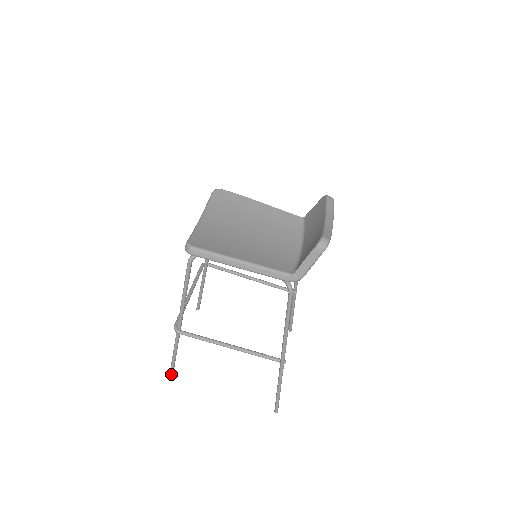
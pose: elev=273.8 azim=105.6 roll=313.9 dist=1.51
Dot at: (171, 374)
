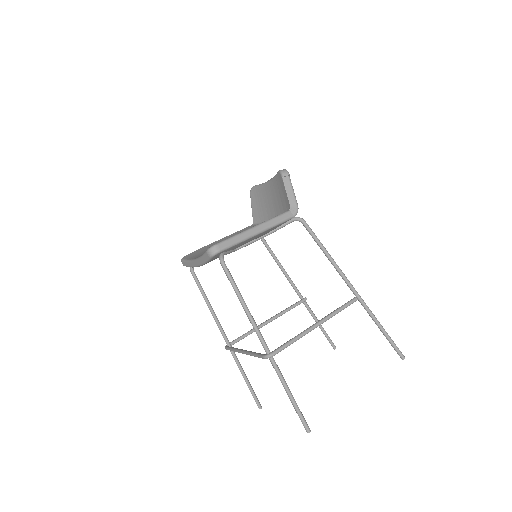
Dot at: (308, 428)
